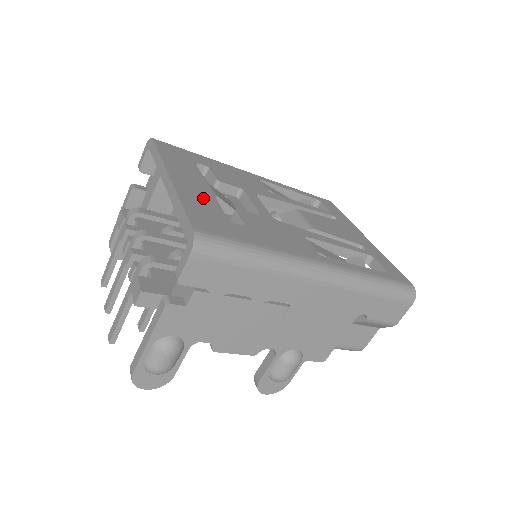
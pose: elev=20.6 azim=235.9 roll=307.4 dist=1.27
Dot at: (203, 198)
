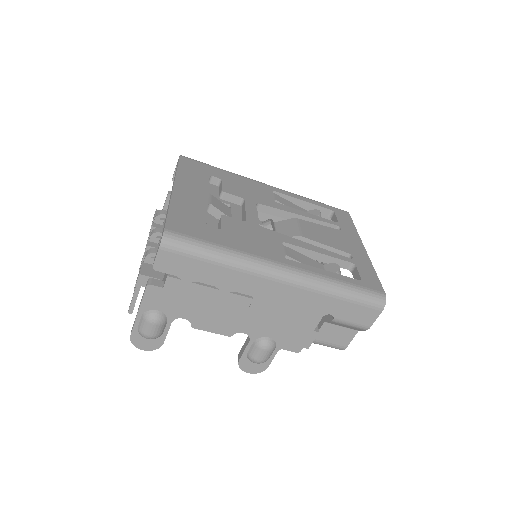
Dot at: (194, 205)
